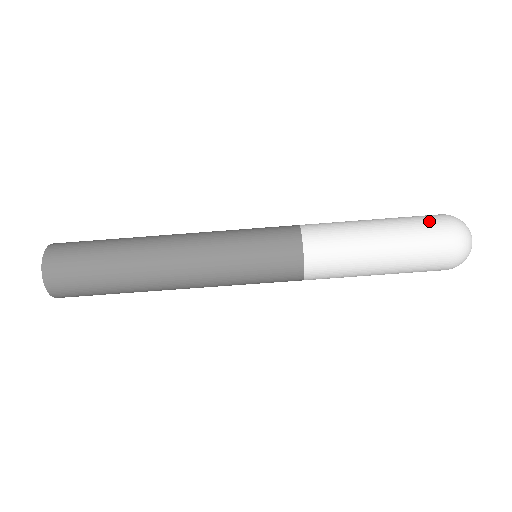
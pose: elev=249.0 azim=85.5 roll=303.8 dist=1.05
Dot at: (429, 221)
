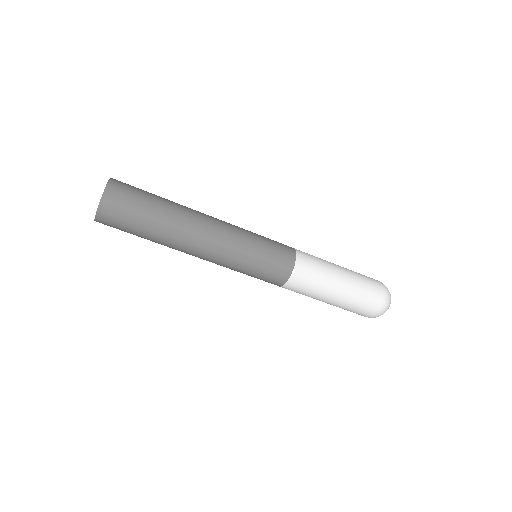
Dot at: (373, 291)
